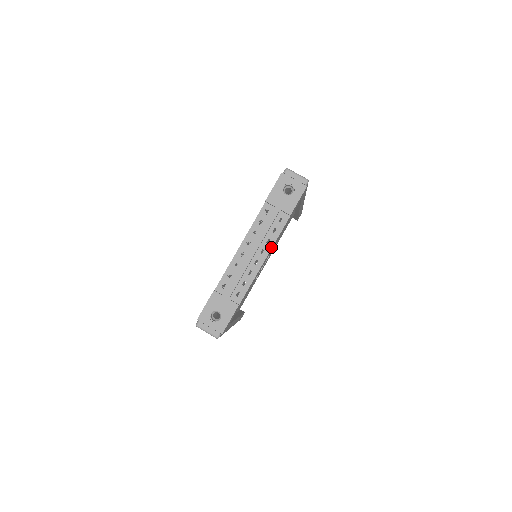
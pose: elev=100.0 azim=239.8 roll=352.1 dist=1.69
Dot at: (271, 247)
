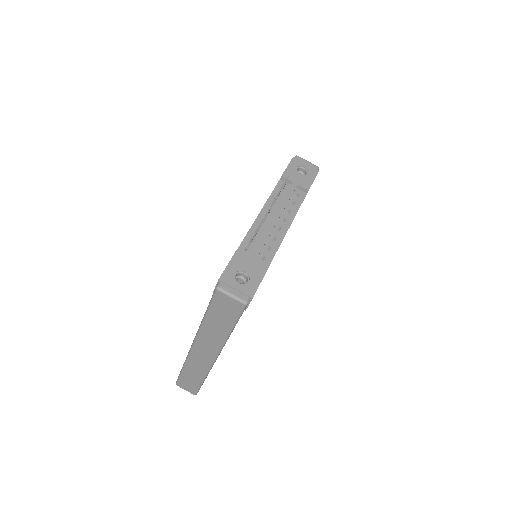
Dot at: (293, 217)
